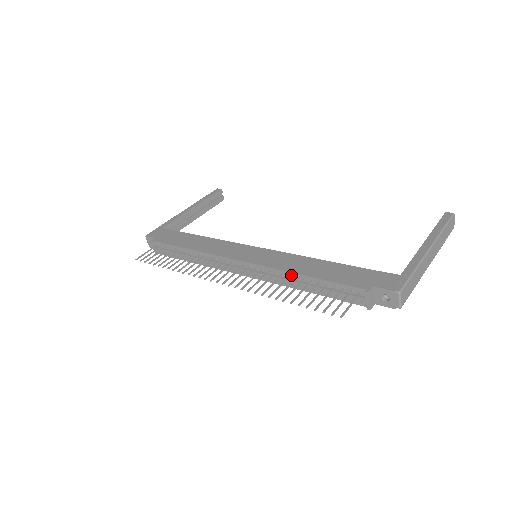
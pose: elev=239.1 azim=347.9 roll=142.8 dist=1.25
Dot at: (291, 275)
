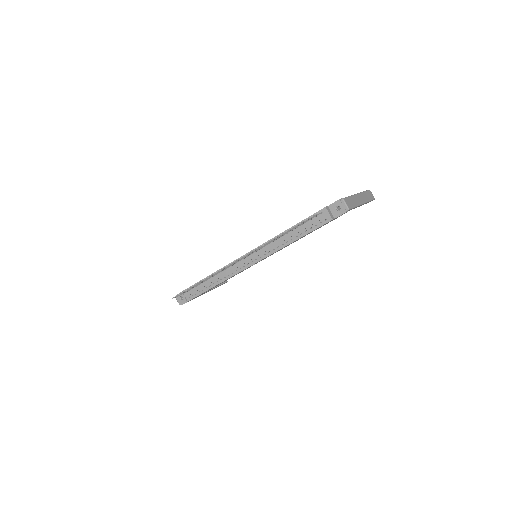
Dot at: occluded
